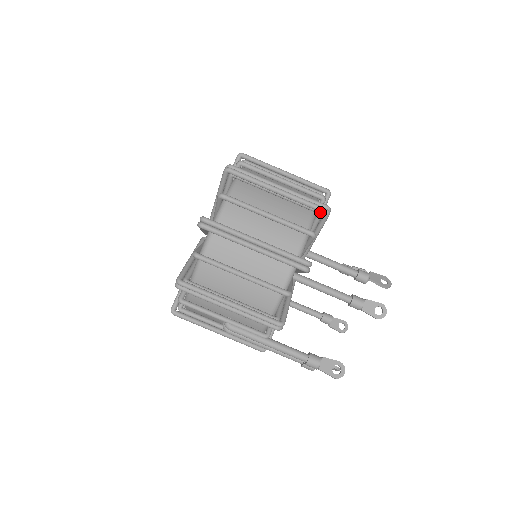
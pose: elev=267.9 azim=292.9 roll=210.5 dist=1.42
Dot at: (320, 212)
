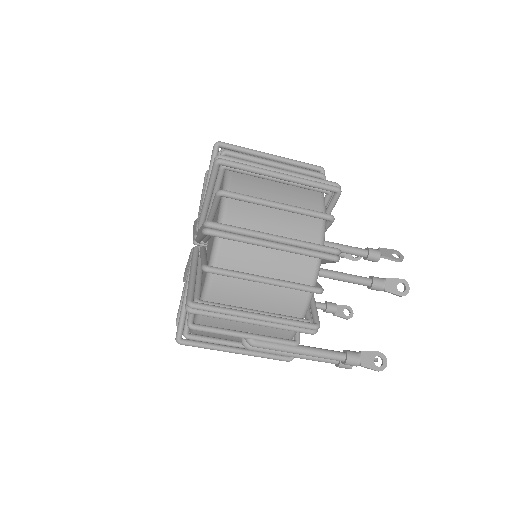
Dot at: (330, 192)
